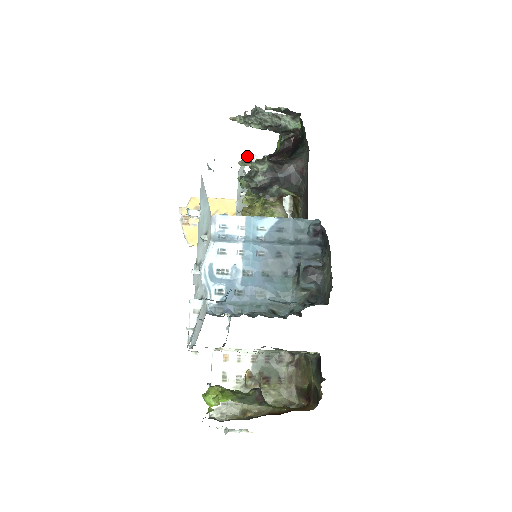
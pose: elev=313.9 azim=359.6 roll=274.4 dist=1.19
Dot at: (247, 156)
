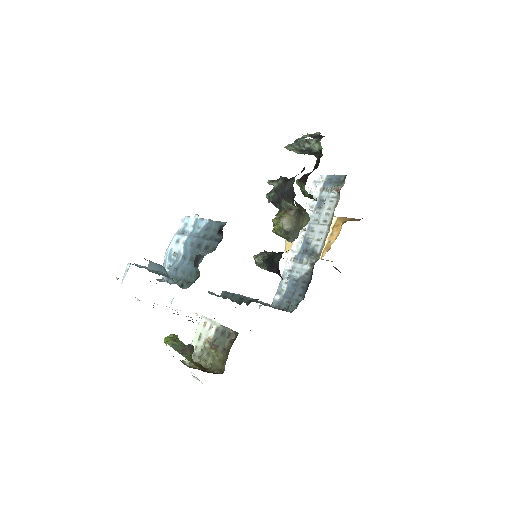
Dot at: (317, 177)
